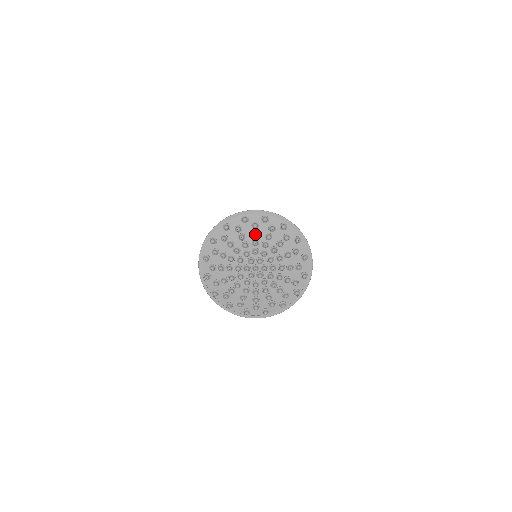
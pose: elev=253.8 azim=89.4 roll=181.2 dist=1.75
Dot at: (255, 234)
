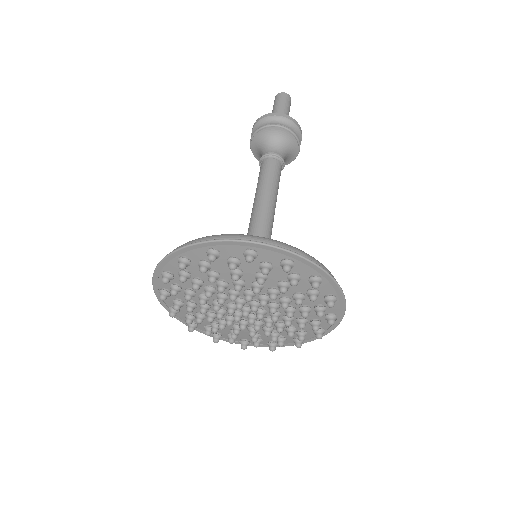
Dot at: (193, 289)
